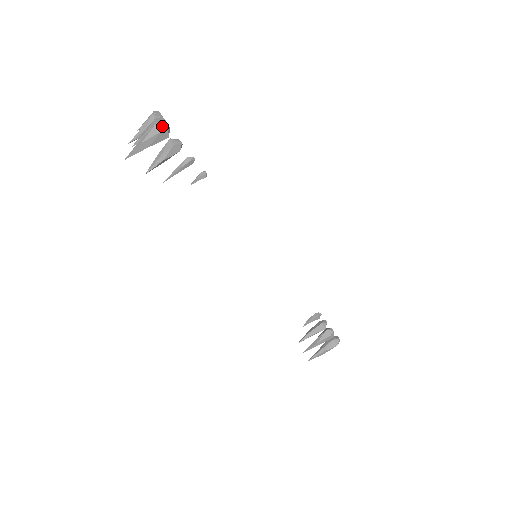
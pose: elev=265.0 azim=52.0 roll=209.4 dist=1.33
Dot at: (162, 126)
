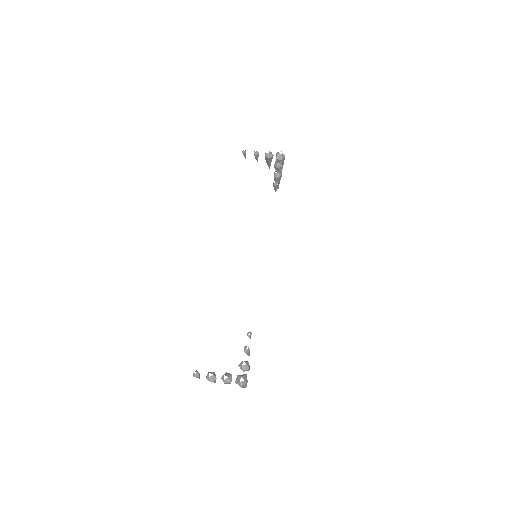
Dot at: (244, 384)
